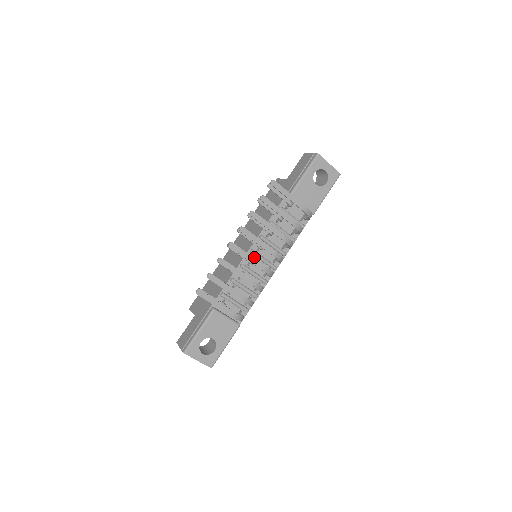
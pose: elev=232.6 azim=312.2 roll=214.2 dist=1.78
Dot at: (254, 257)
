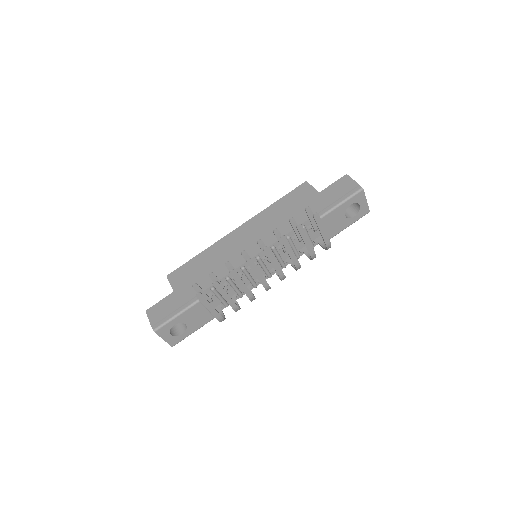
Dot at: (257, 262)
